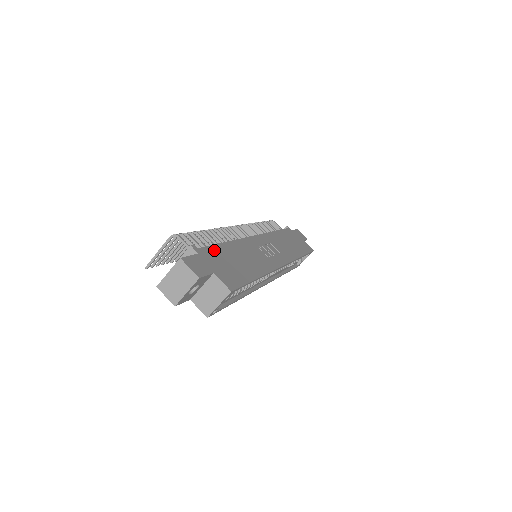
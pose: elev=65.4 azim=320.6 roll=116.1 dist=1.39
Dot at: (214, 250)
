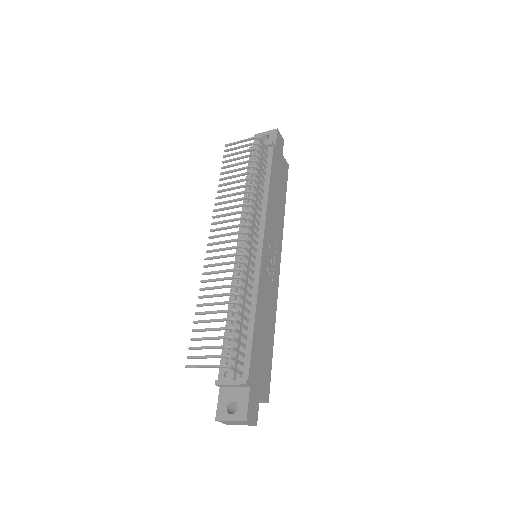
Dot at: (254, 356)
